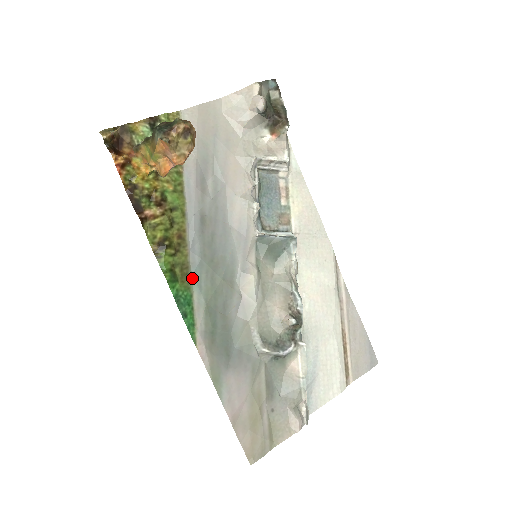
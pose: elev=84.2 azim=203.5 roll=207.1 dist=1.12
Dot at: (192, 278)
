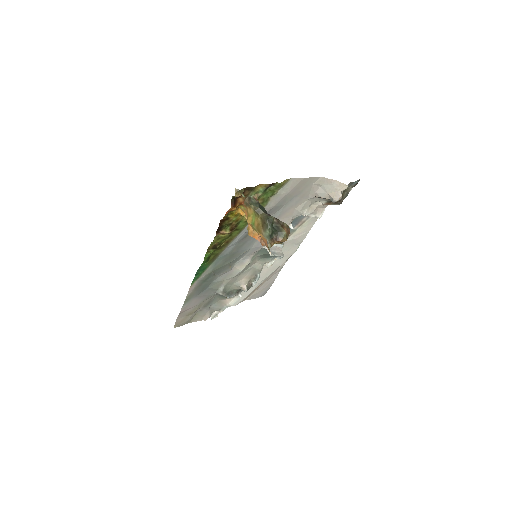
Dot at: (216, 260)
